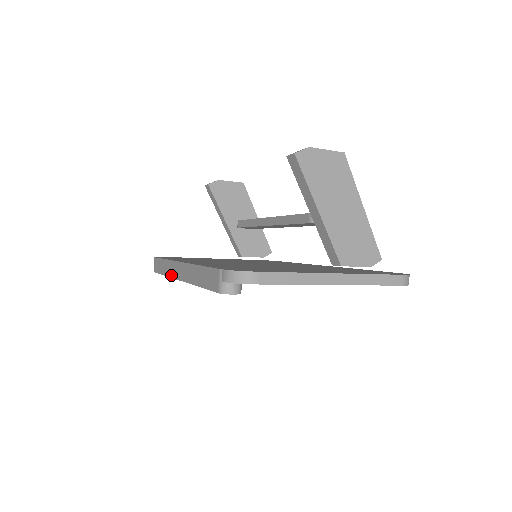
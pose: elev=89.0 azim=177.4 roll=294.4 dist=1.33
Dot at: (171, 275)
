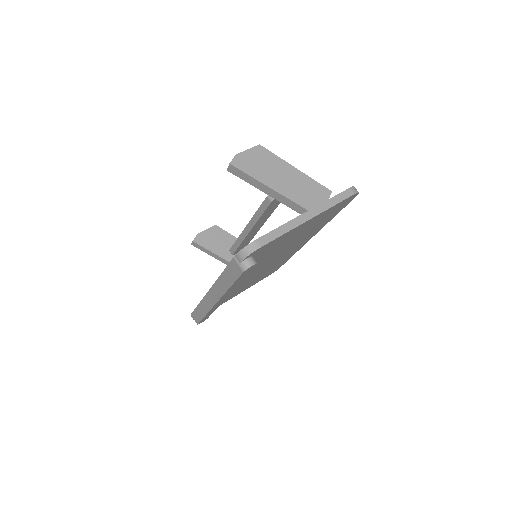
Dot at: (209, 308)
